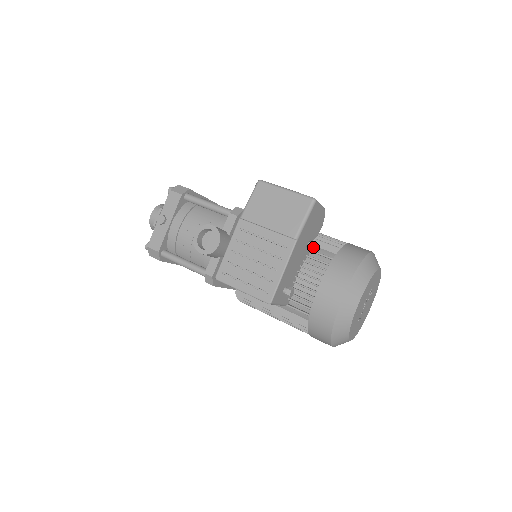
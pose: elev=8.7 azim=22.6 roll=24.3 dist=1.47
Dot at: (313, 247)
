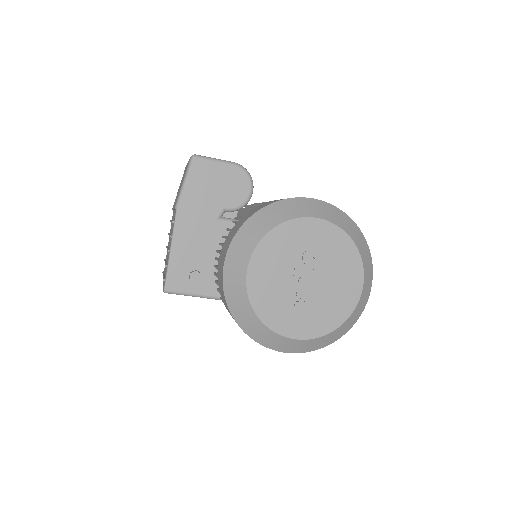
Dot at: occluded
